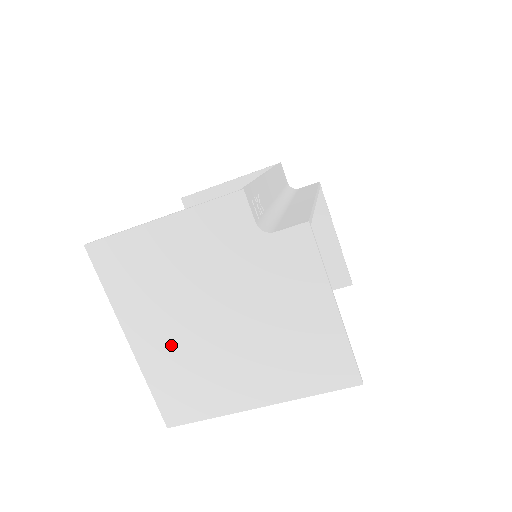
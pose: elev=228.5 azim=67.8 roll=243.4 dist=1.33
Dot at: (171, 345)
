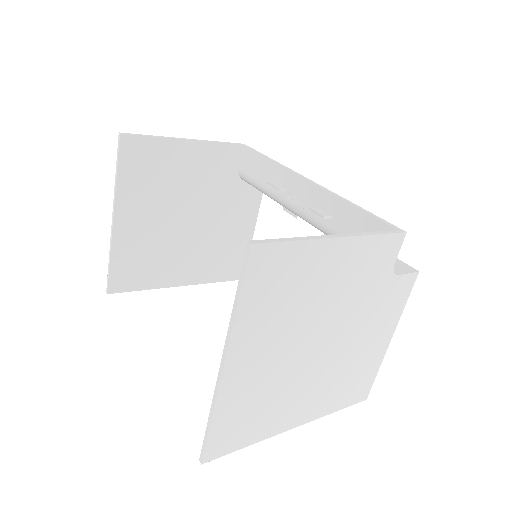
Dot at: (264, 372)
